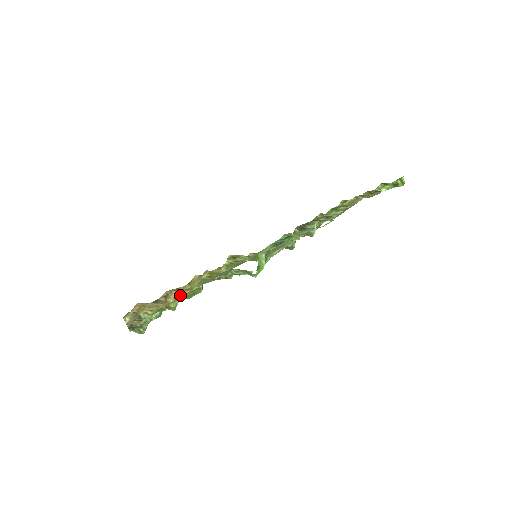
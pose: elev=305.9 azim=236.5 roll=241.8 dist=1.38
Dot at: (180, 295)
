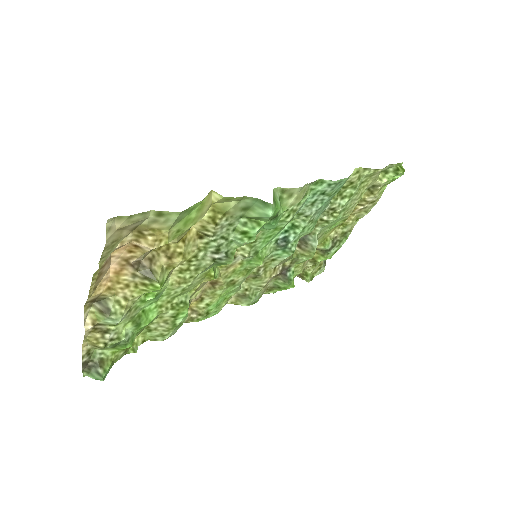
Dot at: (168, 270)
